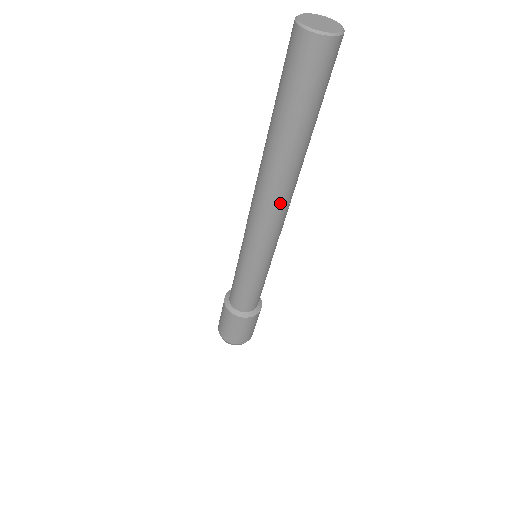
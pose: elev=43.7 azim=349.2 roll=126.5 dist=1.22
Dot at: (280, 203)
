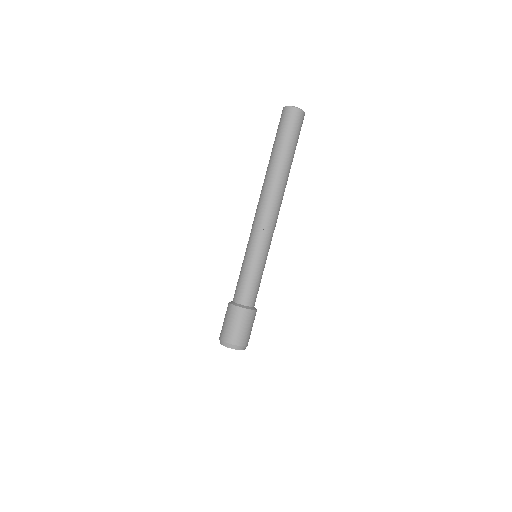
Dot at: (275, 201)
